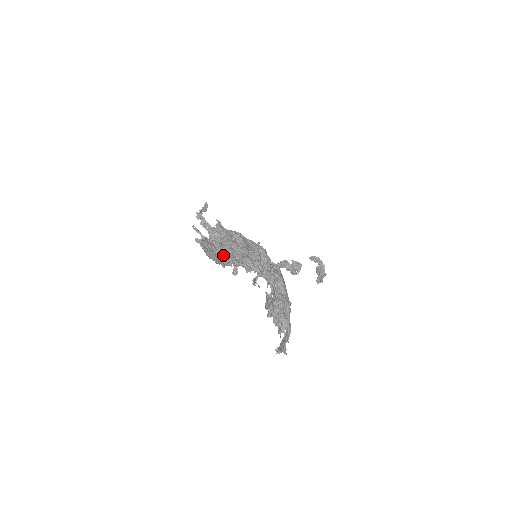
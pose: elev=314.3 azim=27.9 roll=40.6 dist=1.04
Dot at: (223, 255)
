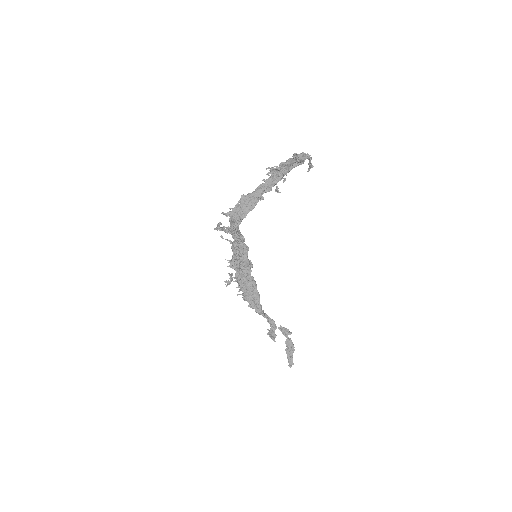
Dot at: (251, 198)
